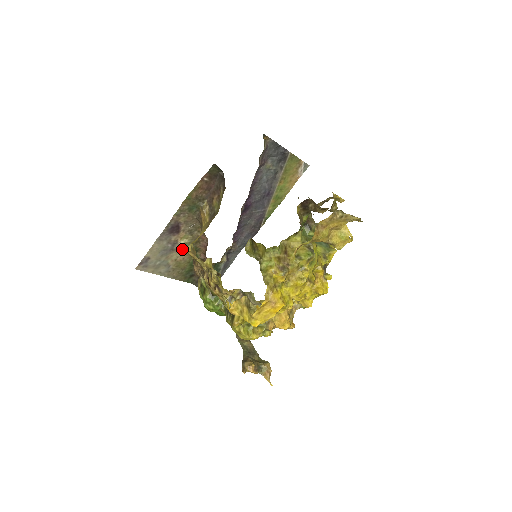
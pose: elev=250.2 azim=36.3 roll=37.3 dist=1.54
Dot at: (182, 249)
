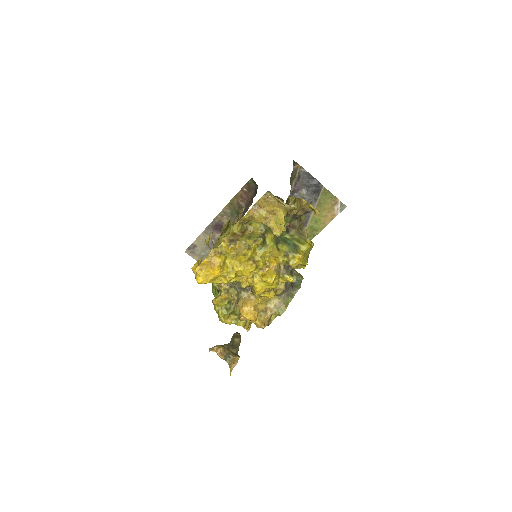
Dot at: occluded
